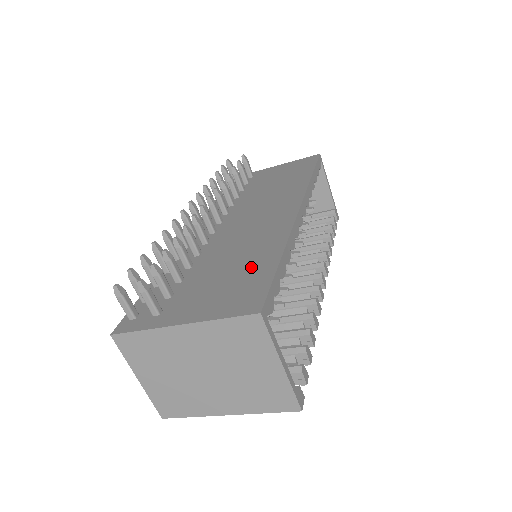
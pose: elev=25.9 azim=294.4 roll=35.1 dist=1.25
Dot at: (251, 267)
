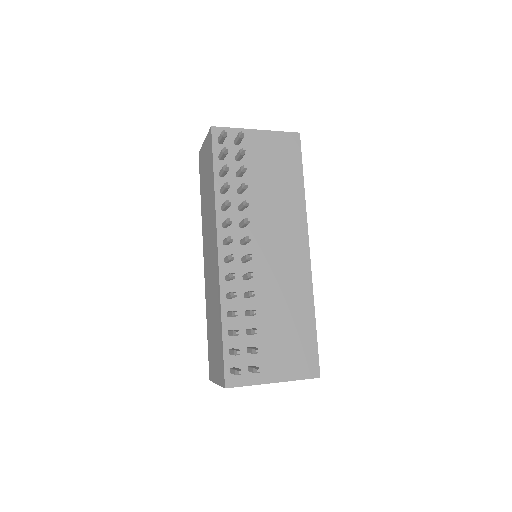
Dot at: (299, 328)
